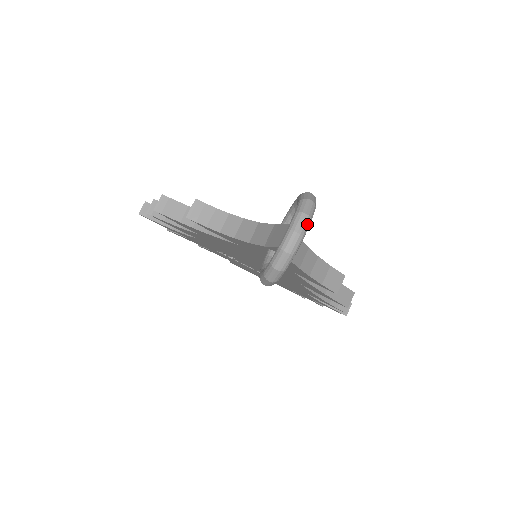
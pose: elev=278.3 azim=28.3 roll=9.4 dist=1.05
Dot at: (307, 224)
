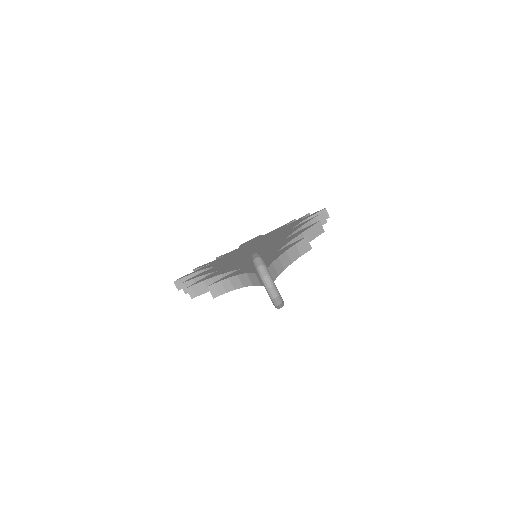
Dot at: (270, 279)
